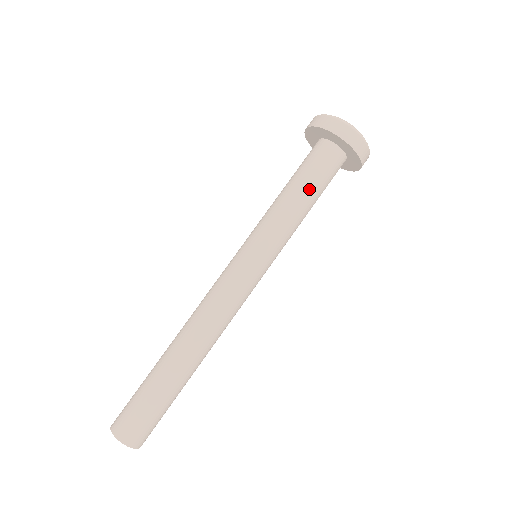
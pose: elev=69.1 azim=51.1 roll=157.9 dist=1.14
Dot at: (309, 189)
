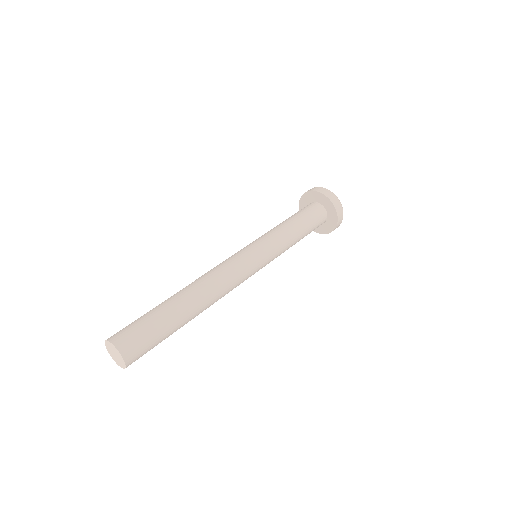
Dot at: (300, 221)
